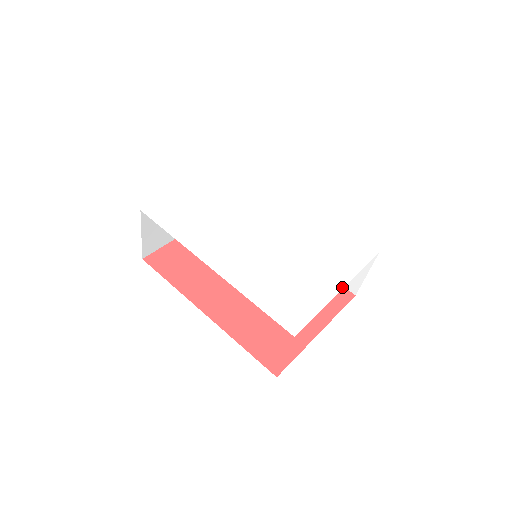
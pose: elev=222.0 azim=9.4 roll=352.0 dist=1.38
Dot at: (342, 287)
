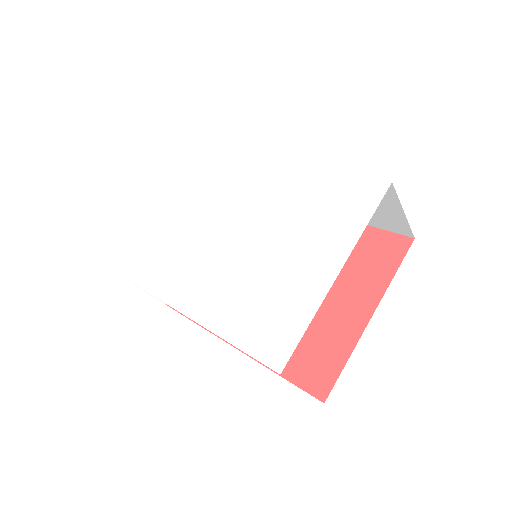
Dot at: (340, 267)
